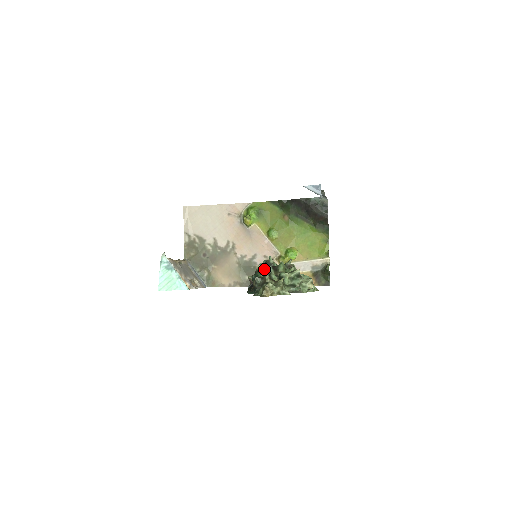
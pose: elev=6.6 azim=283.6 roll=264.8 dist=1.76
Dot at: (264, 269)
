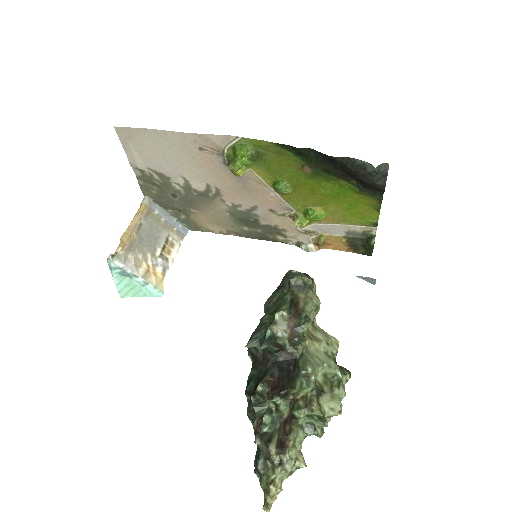
Dot at: (268, 400)
